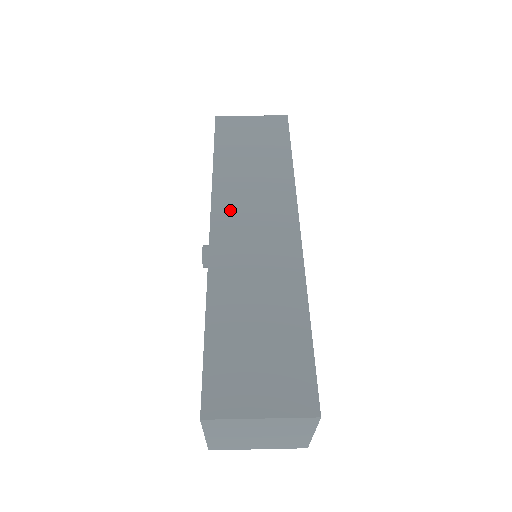
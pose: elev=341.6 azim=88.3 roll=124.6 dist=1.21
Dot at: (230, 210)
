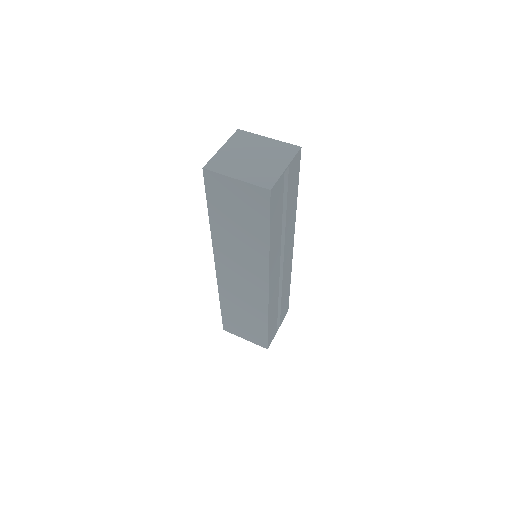
Dot at: (225, 260)
